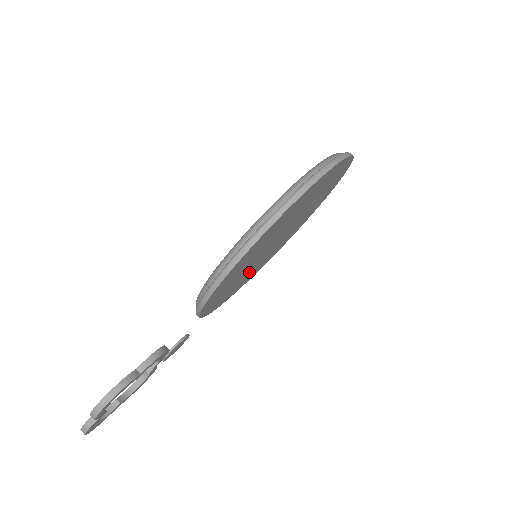
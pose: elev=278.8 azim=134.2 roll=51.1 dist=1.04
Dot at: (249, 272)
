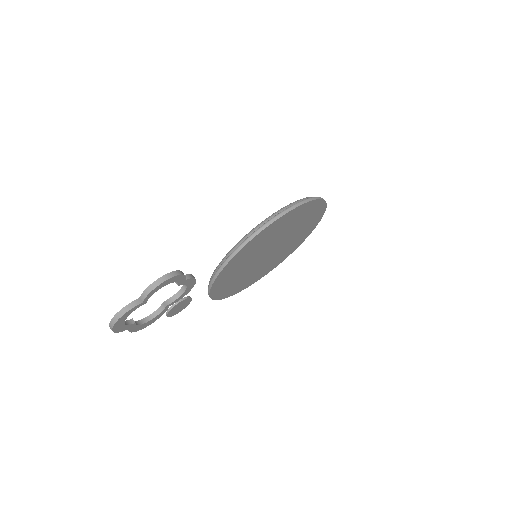
Dot at: (241, 273)
